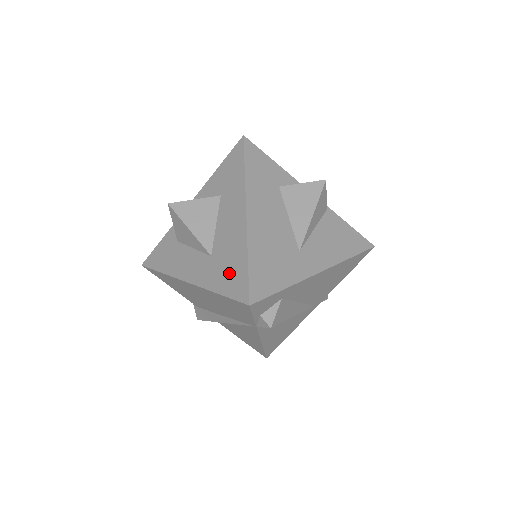
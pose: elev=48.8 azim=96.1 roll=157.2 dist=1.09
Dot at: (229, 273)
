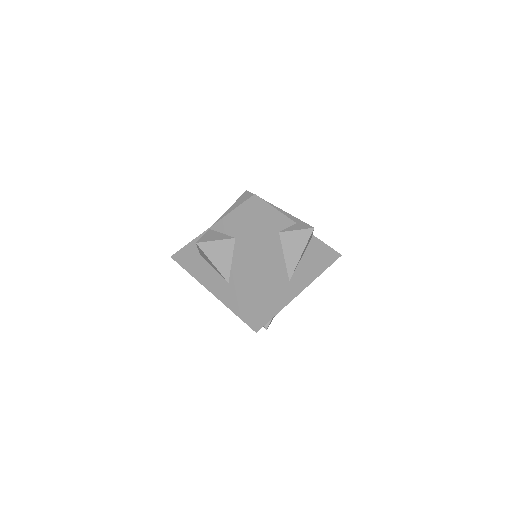
Dot at: (242, 304)
